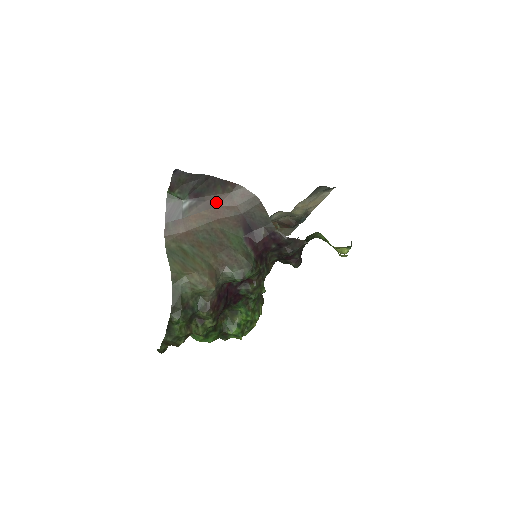
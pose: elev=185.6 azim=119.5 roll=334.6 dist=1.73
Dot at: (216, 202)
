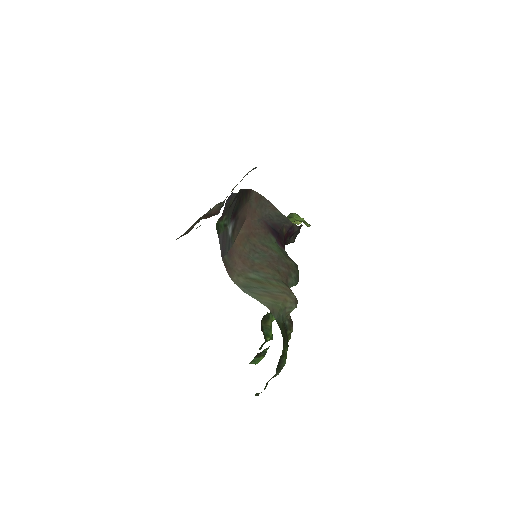
Dot at: (244, 216)
